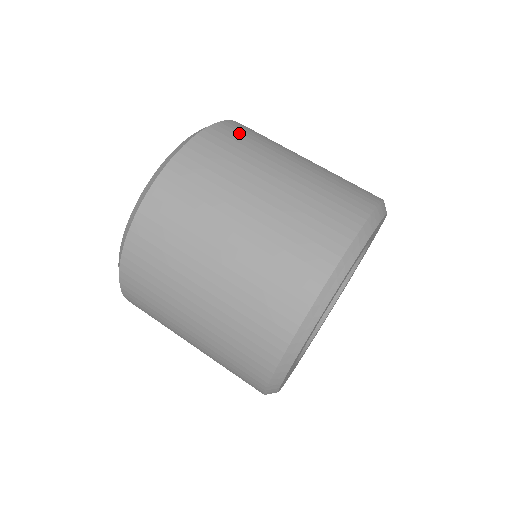
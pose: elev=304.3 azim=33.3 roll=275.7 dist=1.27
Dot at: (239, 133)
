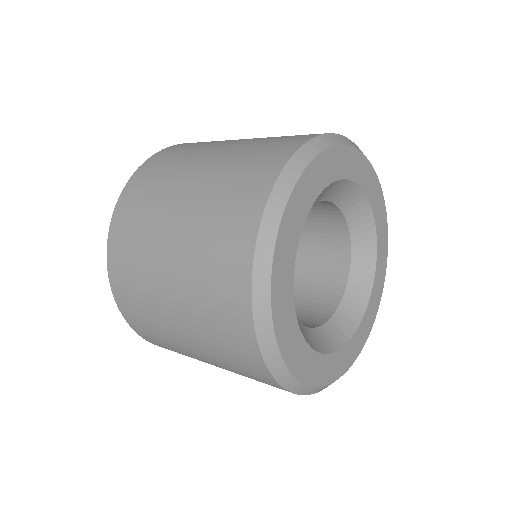
Dot at: occluded
